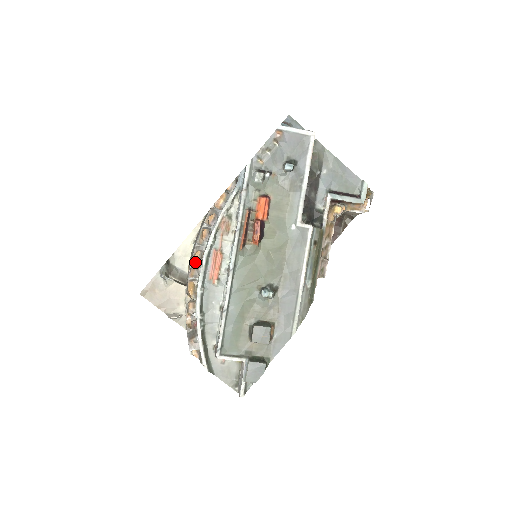
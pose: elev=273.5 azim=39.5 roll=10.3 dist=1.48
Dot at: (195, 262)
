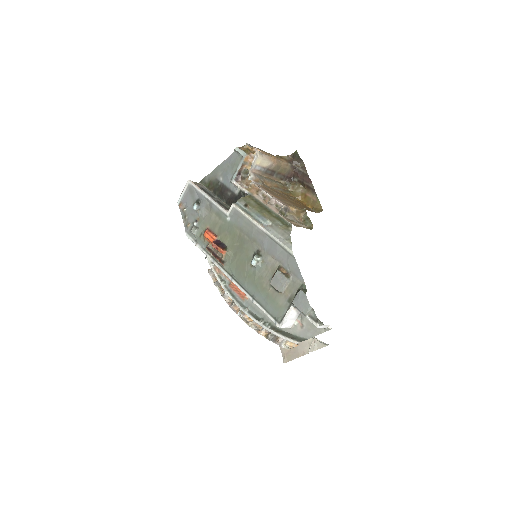
Dot at: (231, 304)
